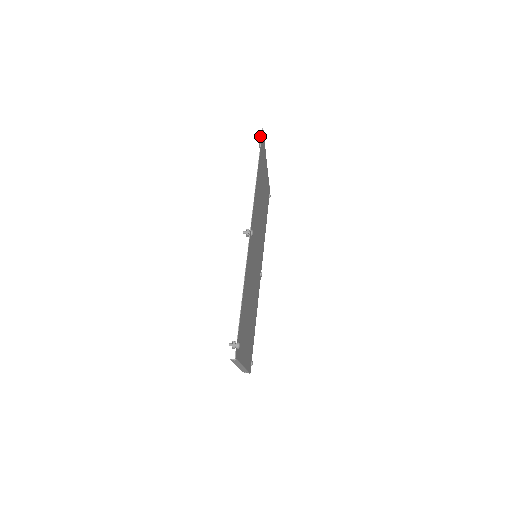
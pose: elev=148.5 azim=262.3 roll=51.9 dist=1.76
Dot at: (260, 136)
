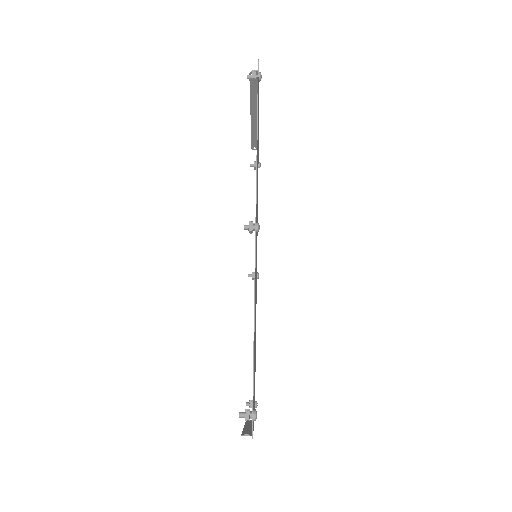
Dot at: (255, 73)
